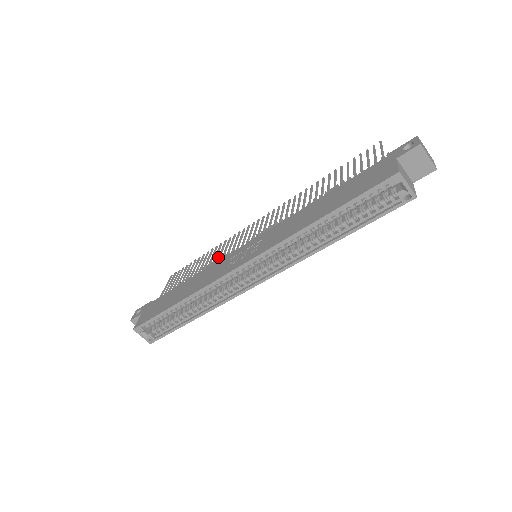
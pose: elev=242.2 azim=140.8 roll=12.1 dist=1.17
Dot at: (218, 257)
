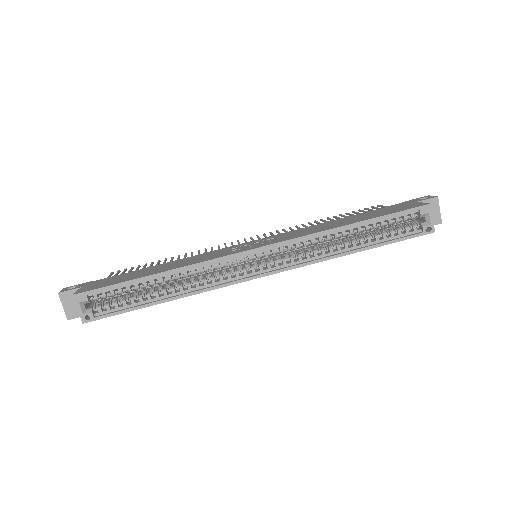
Dot at: occluded
